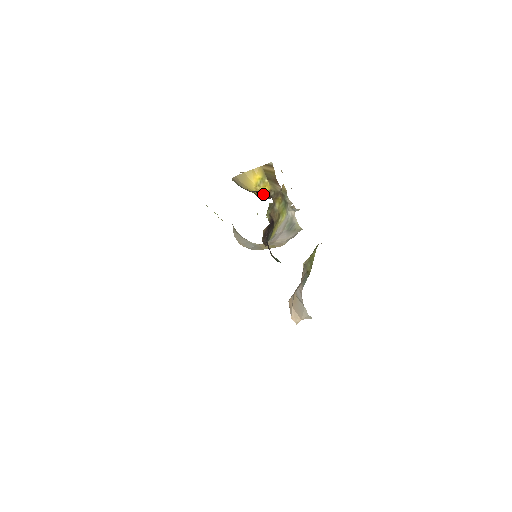
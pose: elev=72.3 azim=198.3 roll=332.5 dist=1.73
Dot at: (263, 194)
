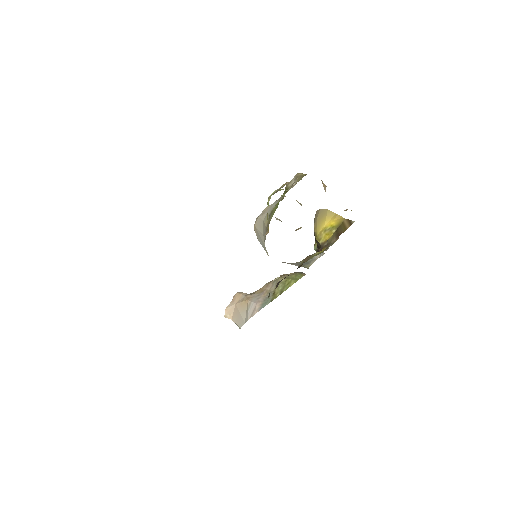
Dot at: (320, 241)
